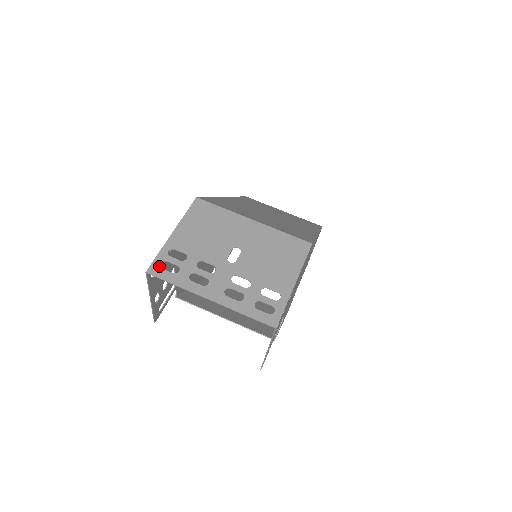
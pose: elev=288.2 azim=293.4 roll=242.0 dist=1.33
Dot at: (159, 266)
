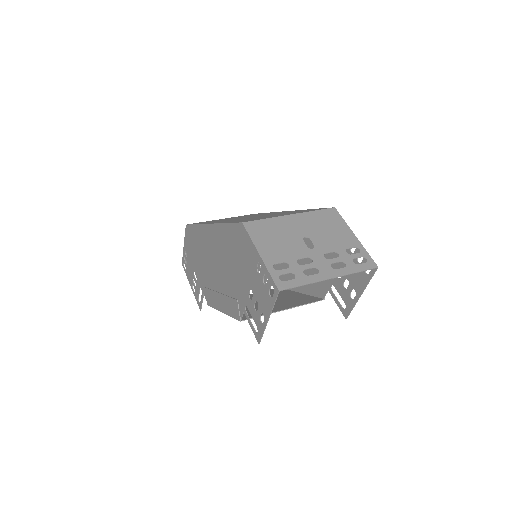
Dot at: (281, 281)
